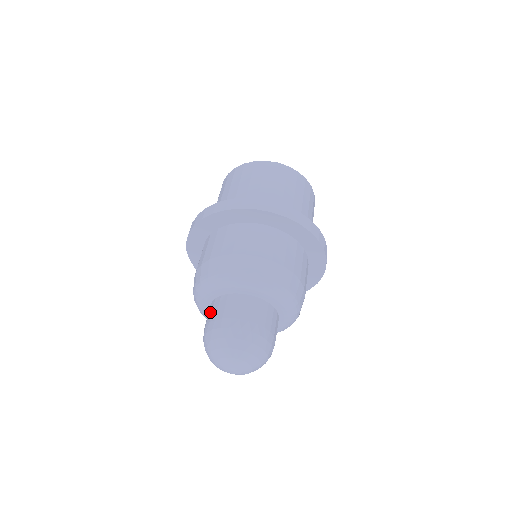
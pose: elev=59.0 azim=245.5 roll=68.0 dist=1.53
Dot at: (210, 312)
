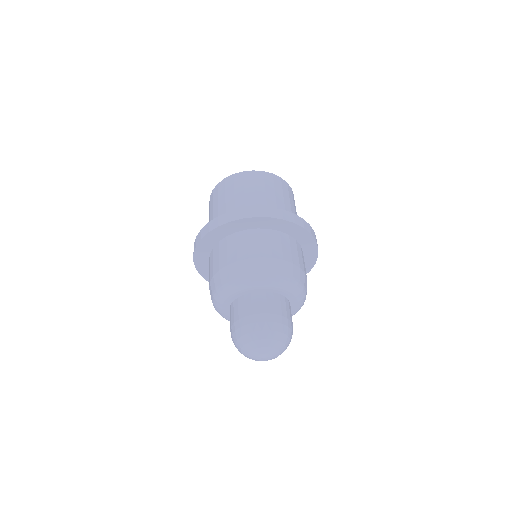
Dot at: occluded
